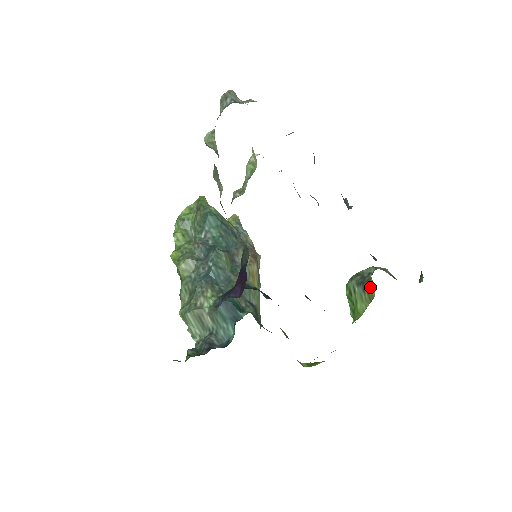
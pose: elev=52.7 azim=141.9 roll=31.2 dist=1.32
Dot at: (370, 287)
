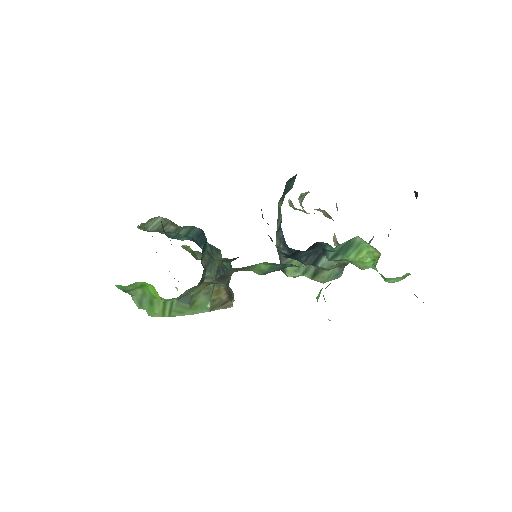
Dot at: occluded
